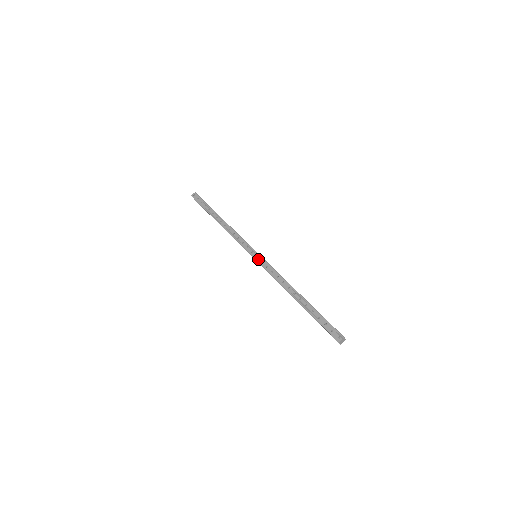
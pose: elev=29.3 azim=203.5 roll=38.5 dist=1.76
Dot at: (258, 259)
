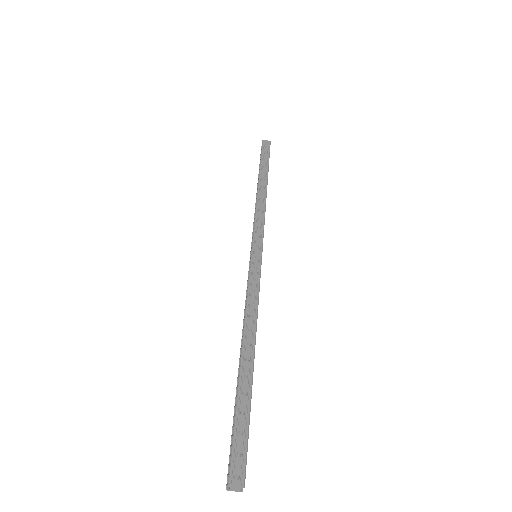
Dot at: (255, 260)
